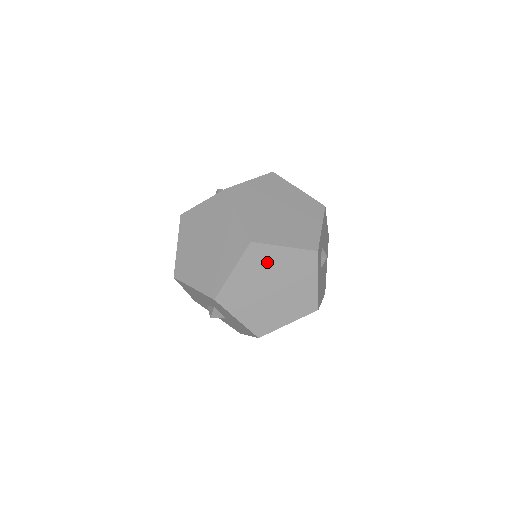
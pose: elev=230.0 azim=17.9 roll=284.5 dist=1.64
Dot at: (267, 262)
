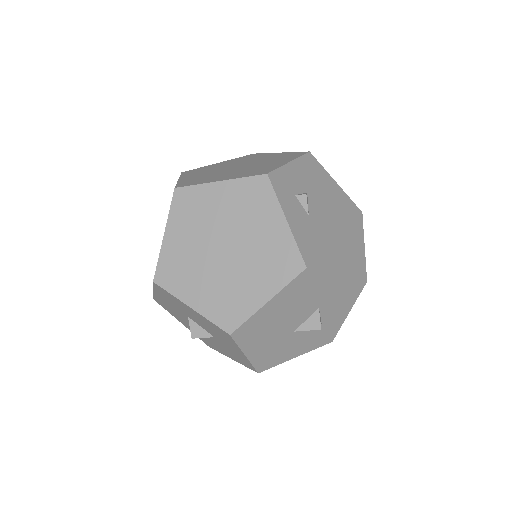
Dot at: (203, 210)
